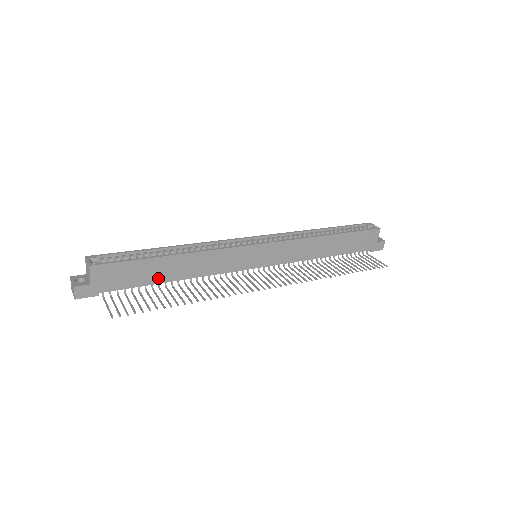
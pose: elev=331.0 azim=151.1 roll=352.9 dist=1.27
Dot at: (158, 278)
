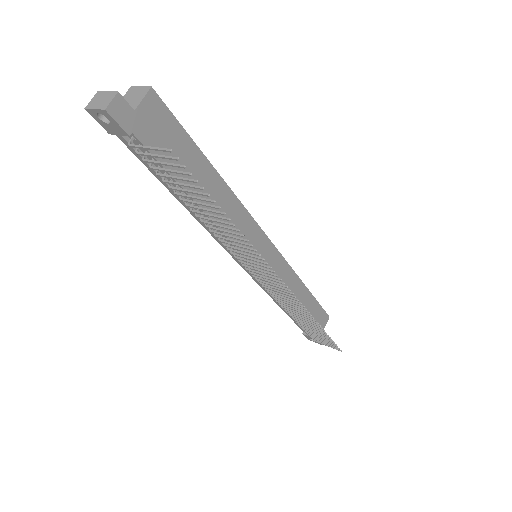
Dot at: (189, 183)
